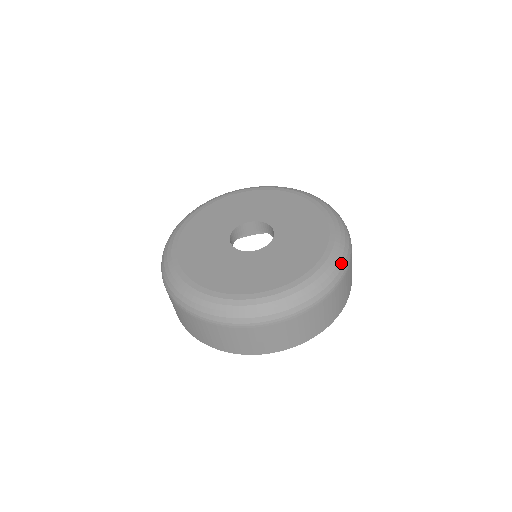
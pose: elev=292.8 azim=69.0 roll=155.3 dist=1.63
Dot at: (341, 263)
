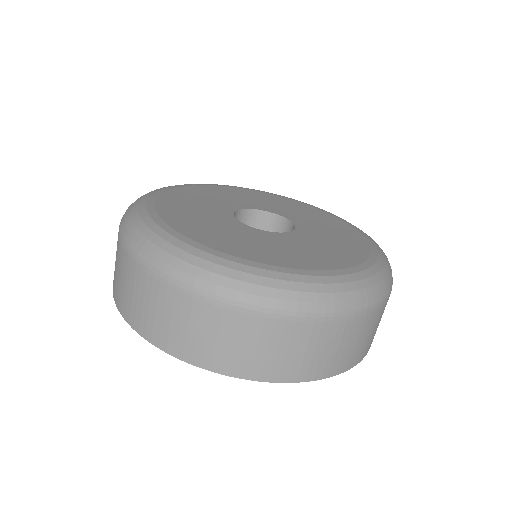
Dot at: occluded
